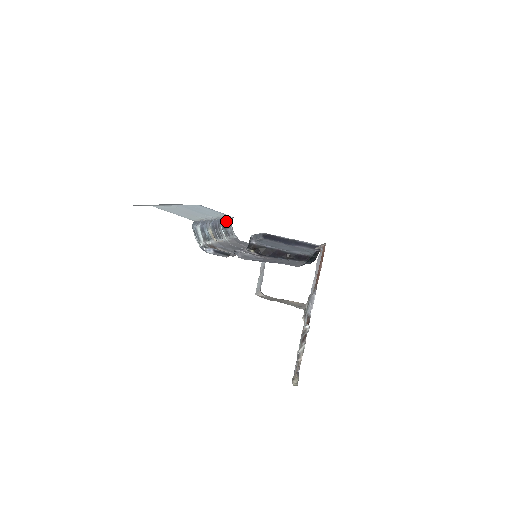
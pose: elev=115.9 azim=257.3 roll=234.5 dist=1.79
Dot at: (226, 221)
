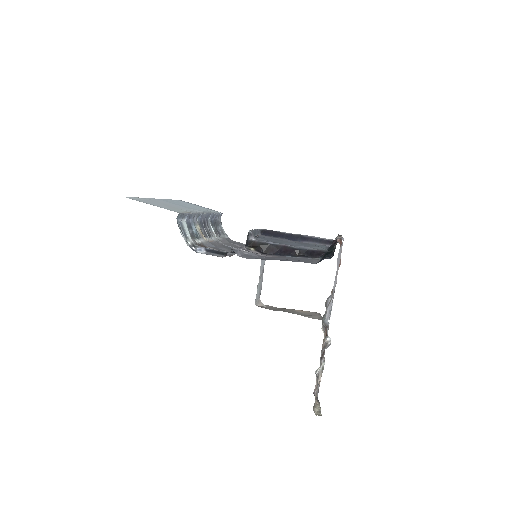
Dot at: (215, 217)
